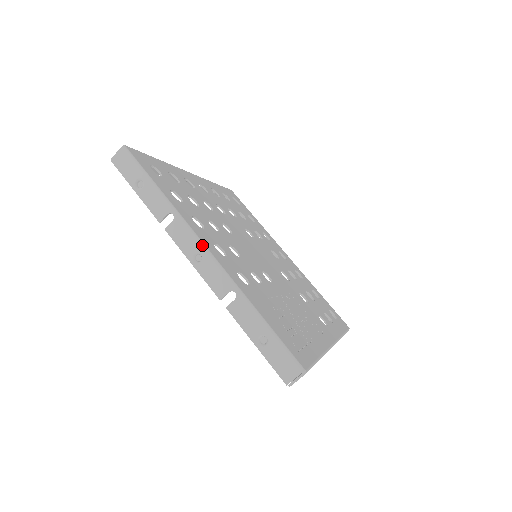
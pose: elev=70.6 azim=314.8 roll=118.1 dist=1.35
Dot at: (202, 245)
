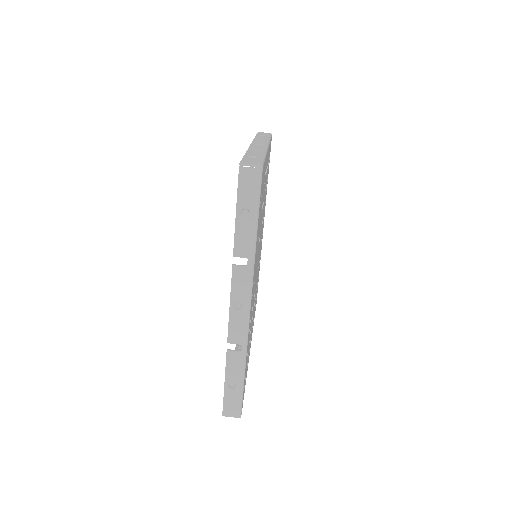
Dot at: (268, 145)
